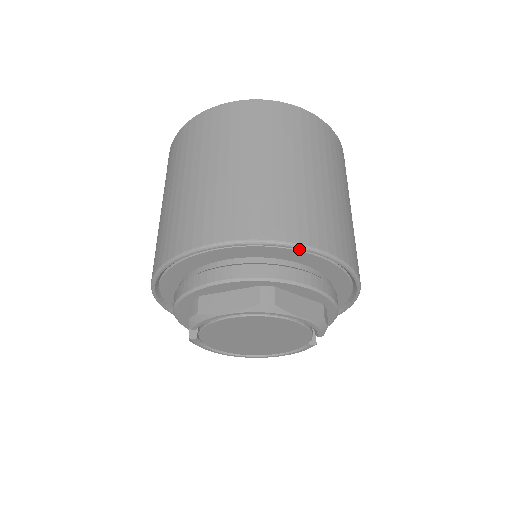
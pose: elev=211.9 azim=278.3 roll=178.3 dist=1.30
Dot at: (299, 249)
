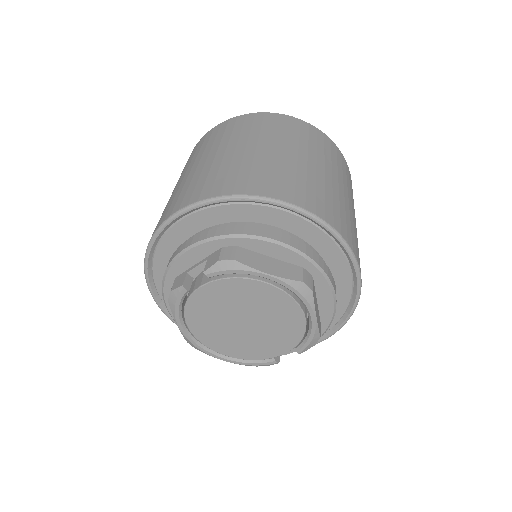
Dot at: (350, 257)
